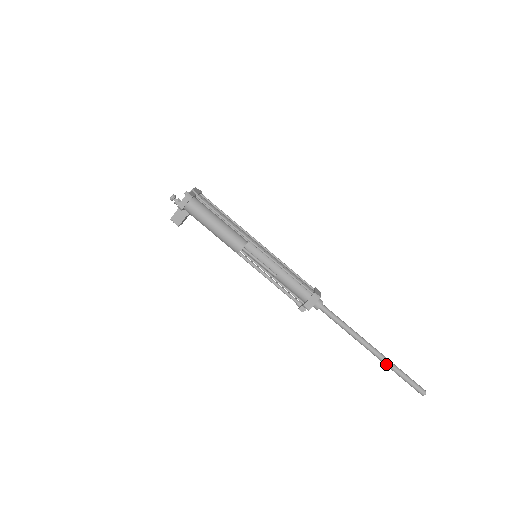
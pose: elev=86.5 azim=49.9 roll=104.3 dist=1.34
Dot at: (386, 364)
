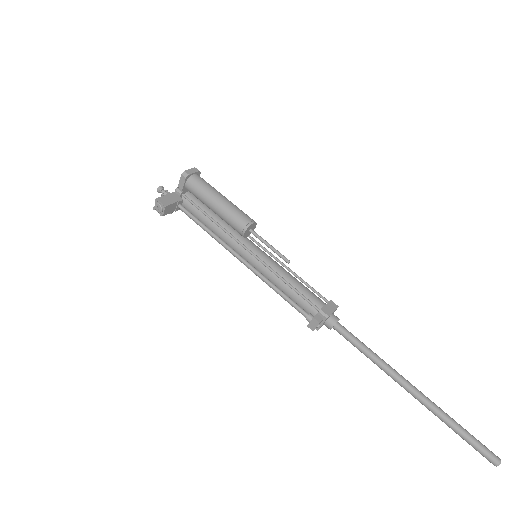
Dot at: (436, 408)
